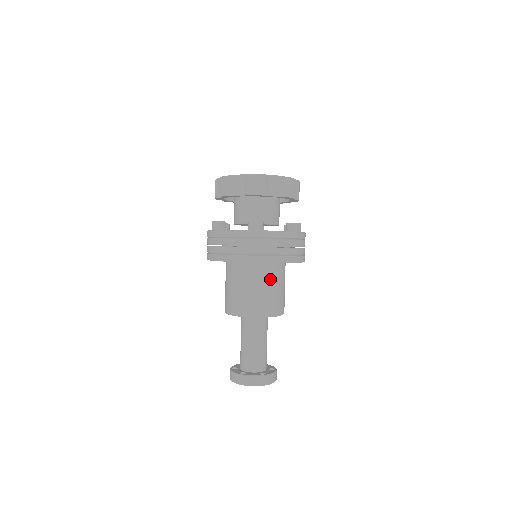
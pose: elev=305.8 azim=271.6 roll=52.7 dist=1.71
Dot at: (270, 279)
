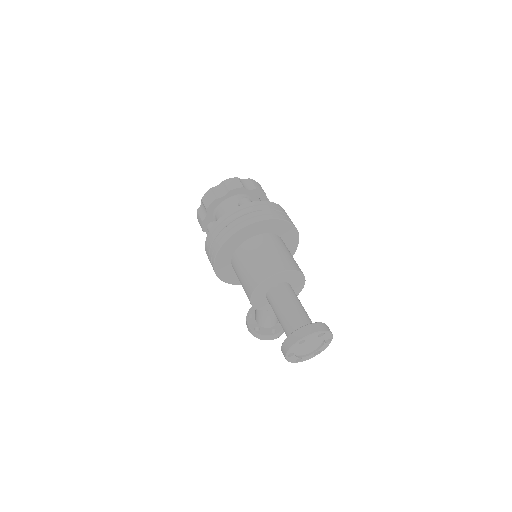
Dot at: (278, 244)
